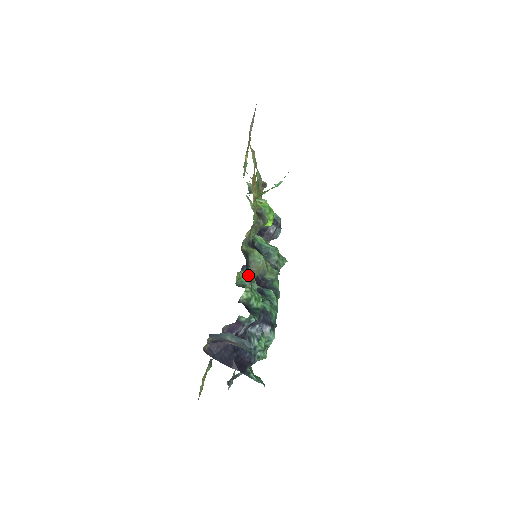
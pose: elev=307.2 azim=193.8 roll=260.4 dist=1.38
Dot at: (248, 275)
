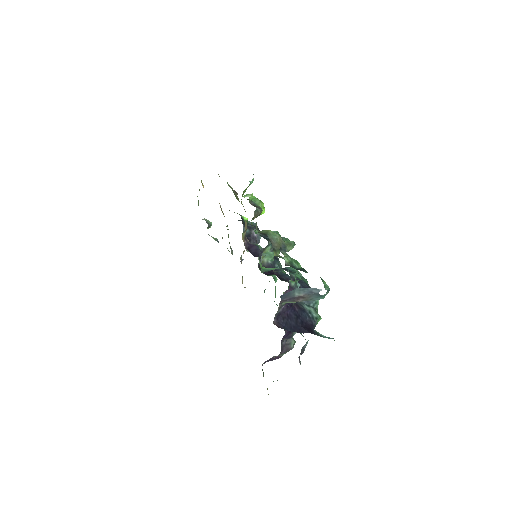
Dot at: (274, 251)
